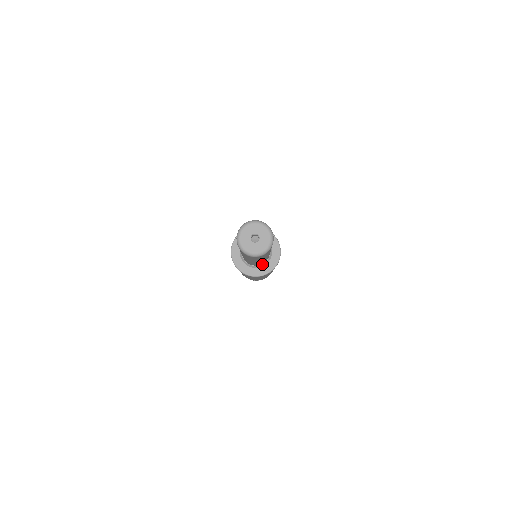
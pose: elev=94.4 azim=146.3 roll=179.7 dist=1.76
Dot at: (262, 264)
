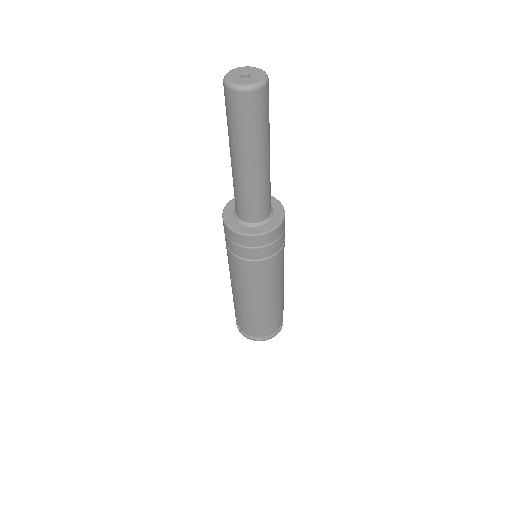
Dot at: (252, 223)
